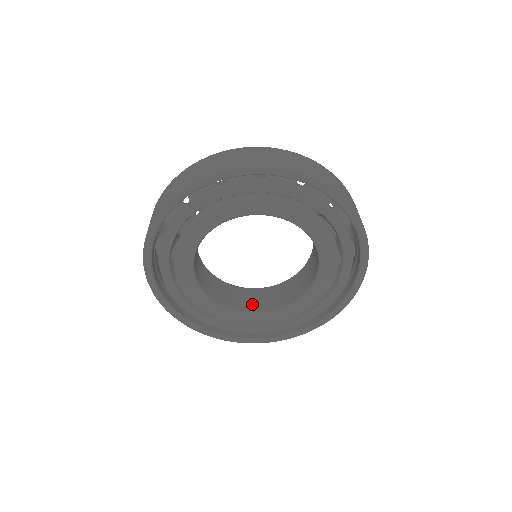
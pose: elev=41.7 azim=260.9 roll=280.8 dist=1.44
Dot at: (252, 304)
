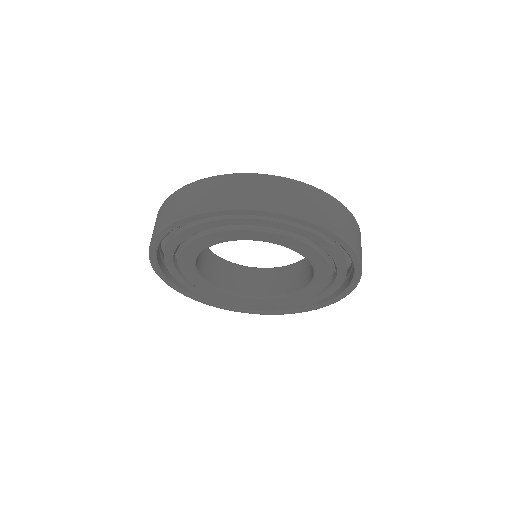
Dot at: (293, 283)
